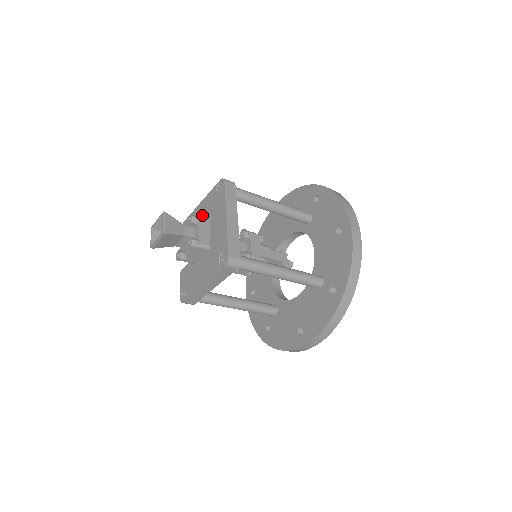
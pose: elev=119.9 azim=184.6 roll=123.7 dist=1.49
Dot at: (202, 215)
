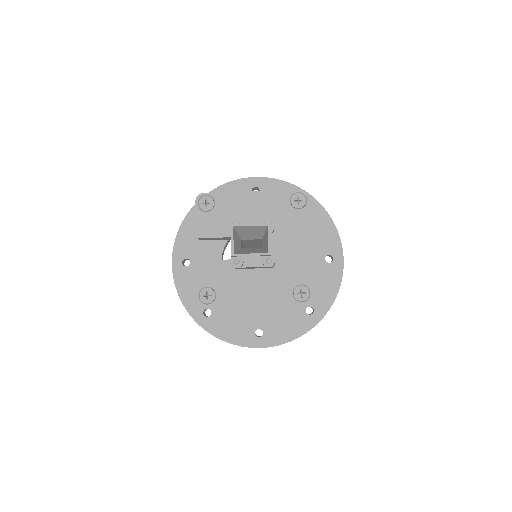
Dot at: (256, 212)
